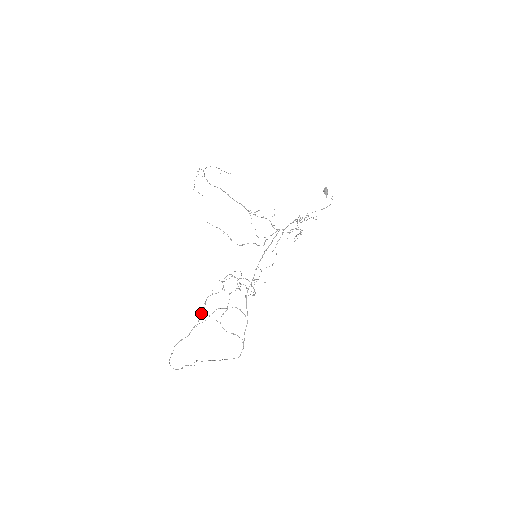
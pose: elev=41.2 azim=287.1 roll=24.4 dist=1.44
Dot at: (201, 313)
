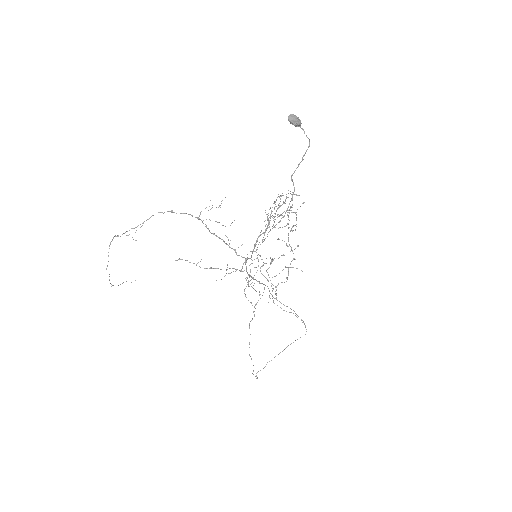
Dot at: (250, 302)
